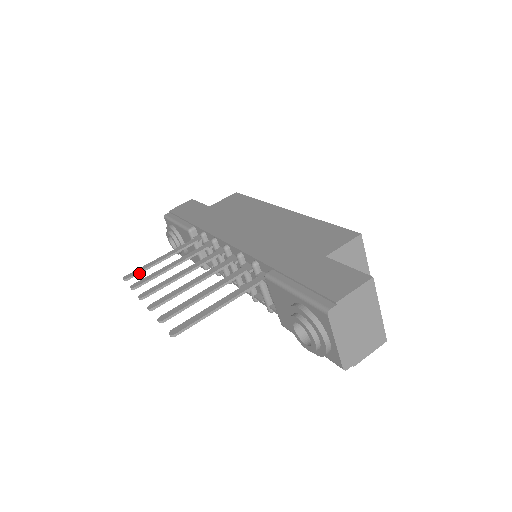
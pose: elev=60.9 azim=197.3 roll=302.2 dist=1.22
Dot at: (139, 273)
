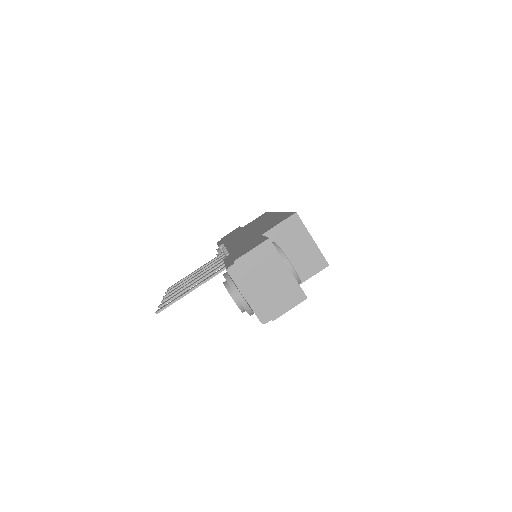
Dot at: occluded
